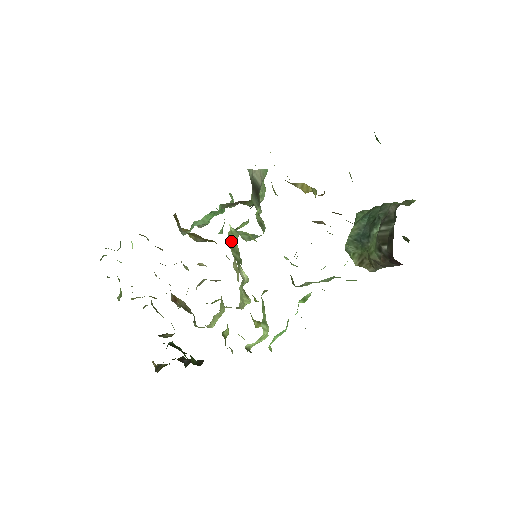
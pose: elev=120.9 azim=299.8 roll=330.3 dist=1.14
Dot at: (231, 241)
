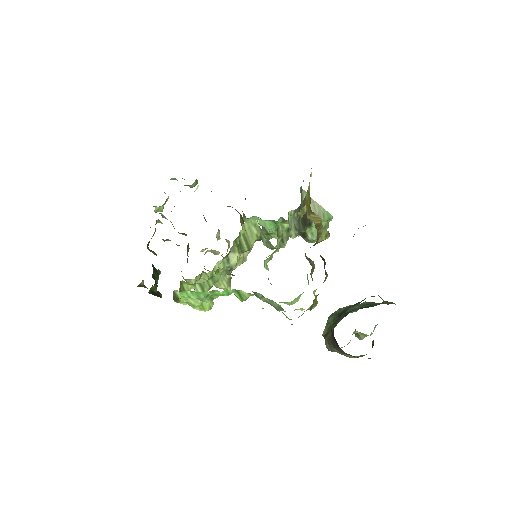
Dot at: (249, 230)
